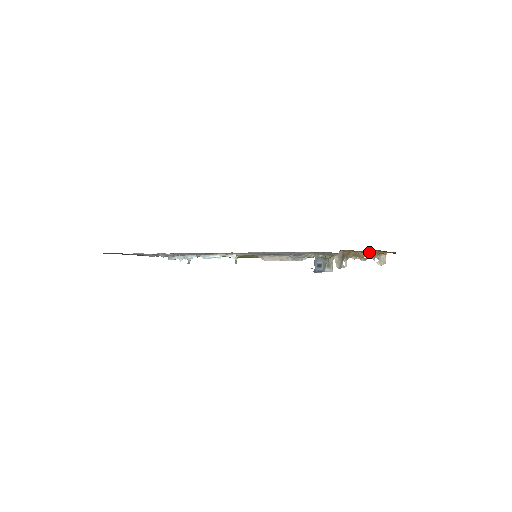
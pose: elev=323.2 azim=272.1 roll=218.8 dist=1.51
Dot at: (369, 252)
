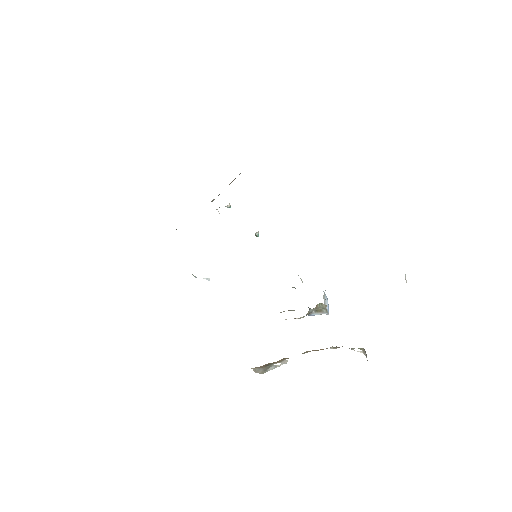
Dot at: occluded
